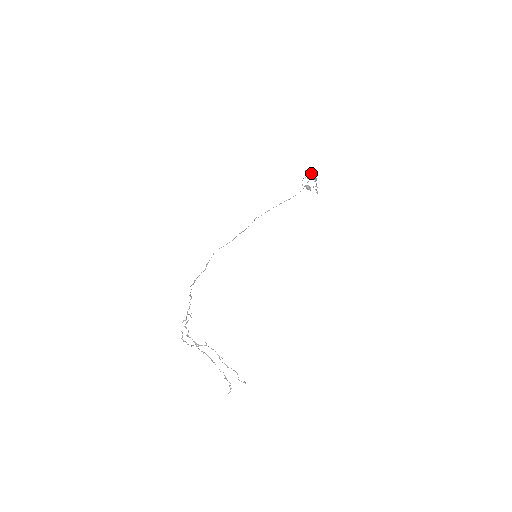
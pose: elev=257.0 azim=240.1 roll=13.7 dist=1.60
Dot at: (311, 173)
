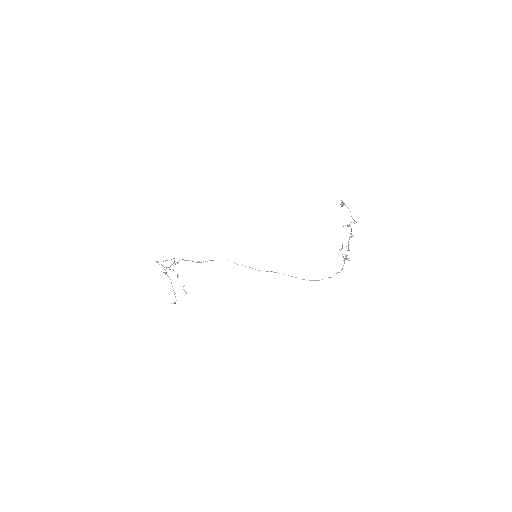
Dot at: occluded
